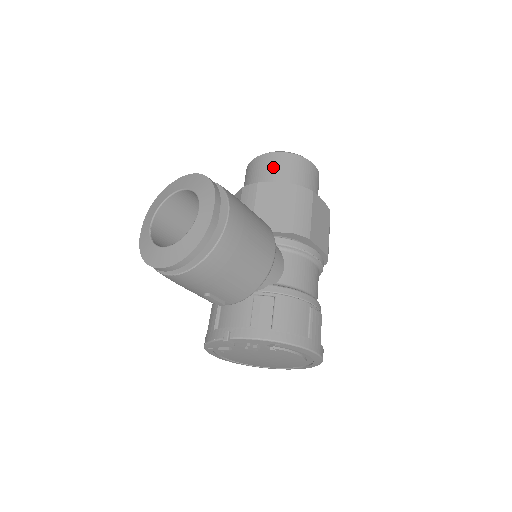
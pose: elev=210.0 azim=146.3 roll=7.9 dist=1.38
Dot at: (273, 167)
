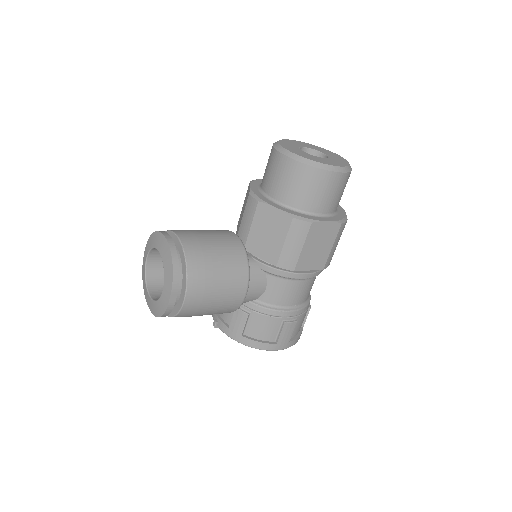
Dot at: (283, 177)
